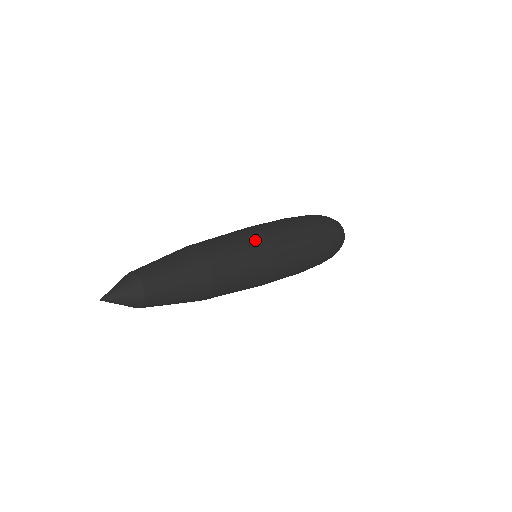
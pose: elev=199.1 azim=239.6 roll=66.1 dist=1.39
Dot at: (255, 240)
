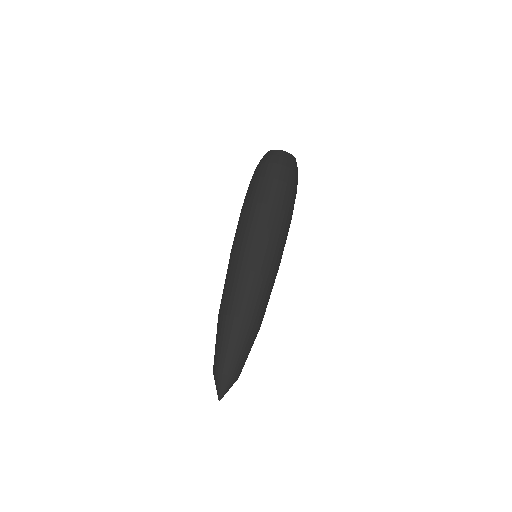
Dot at: (274, 274)
